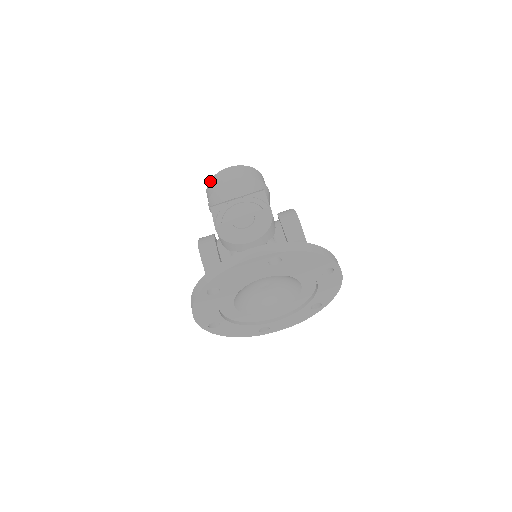
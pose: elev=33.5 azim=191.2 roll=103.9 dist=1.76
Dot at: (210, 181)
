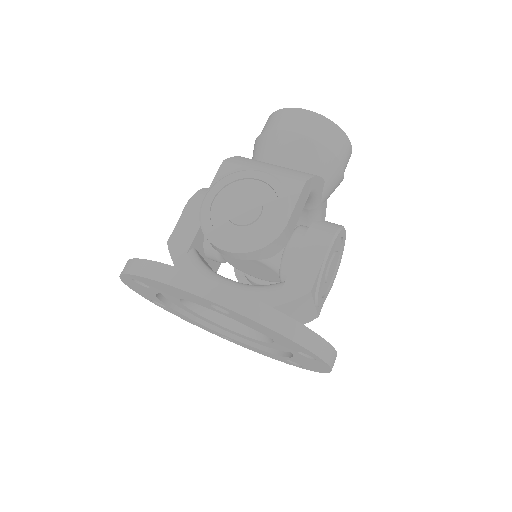
Dot at: (273, 113)
